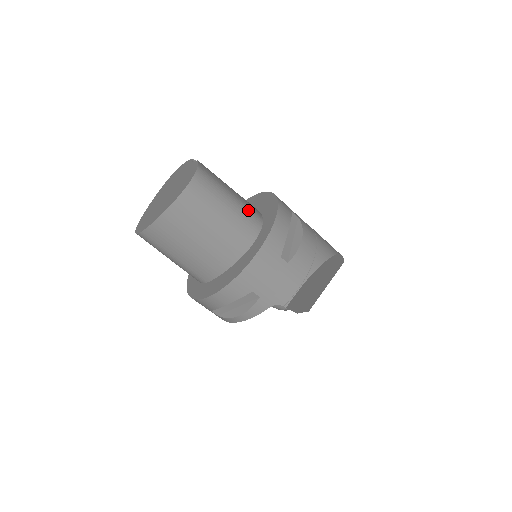
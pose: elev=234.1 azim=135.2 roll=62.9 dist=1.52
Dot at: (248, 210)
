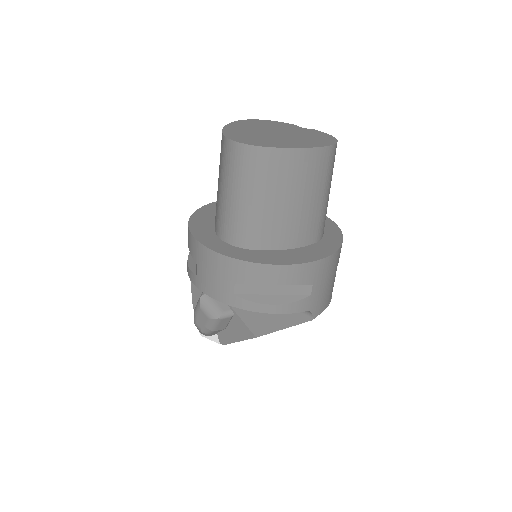
Dot at: occluded
